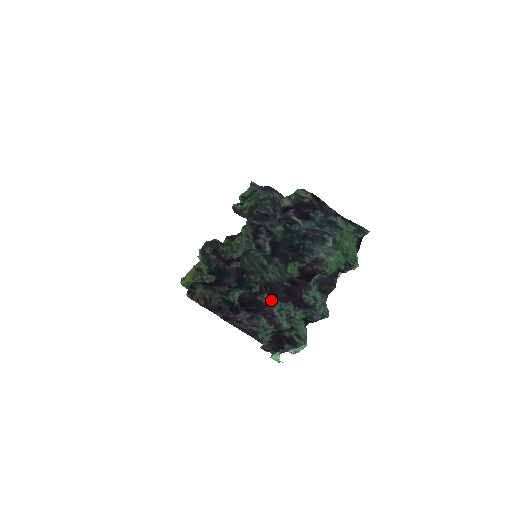
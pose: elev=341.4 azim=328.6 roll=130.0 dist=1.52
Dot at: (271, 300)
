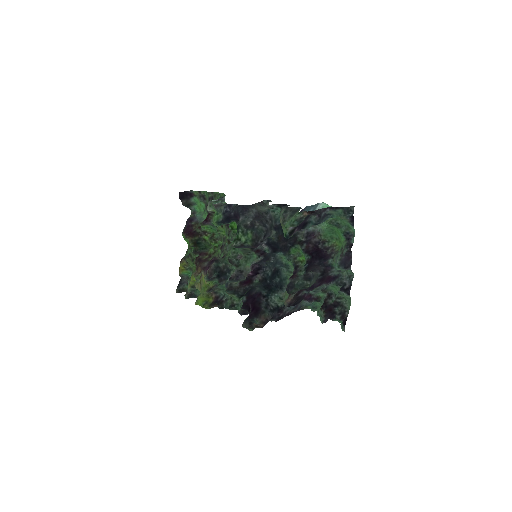
Dot at: occluded
